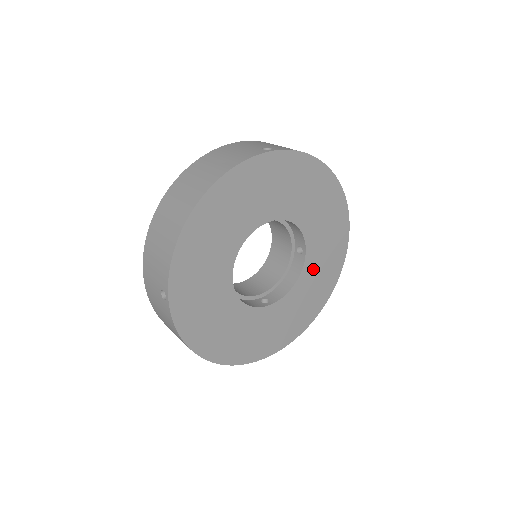
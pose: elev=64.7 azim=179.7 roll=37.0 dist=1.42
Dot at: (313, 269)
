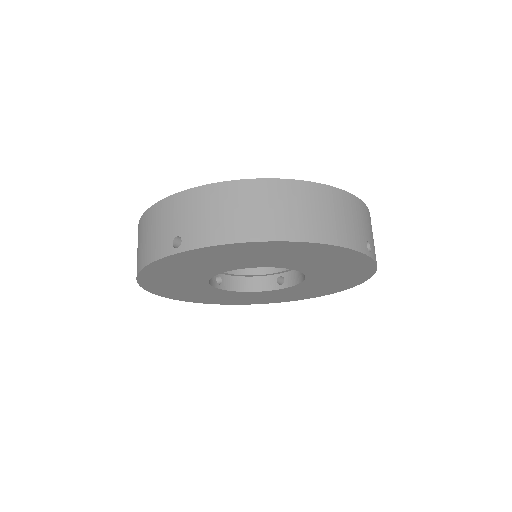
Dot at: (323, 274)
